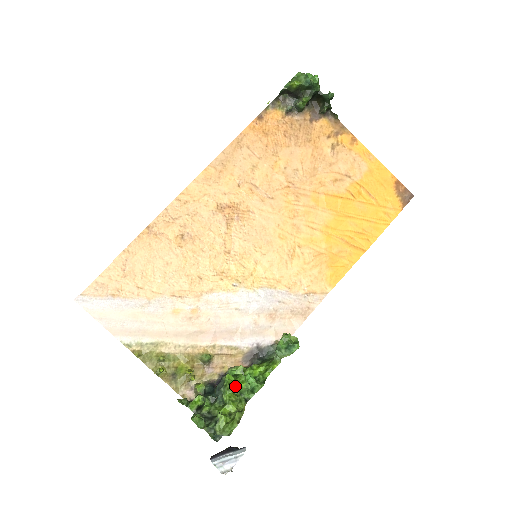
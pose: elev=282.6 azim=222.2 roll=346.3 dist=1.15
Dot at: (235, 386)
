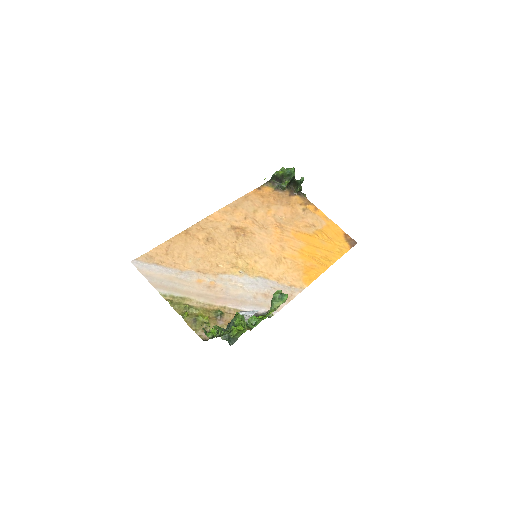
Dot at: occluded
